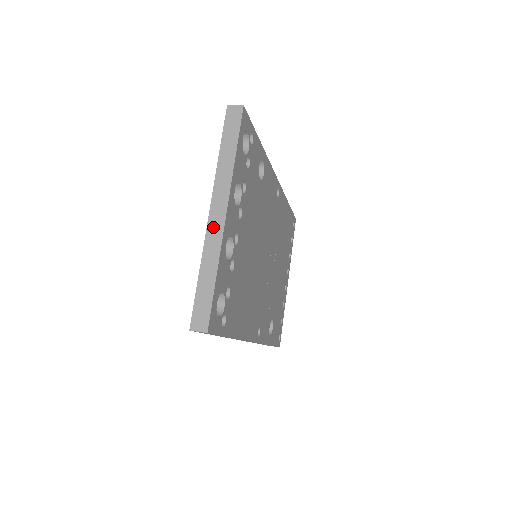
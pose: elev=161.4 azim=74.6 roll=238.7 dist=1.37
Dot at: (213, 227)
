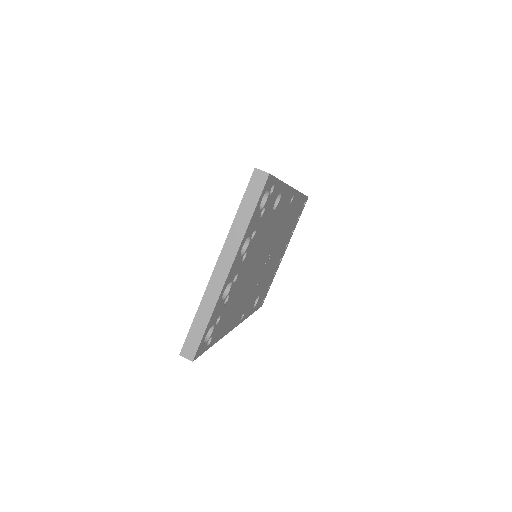
Dot at: (216, 279)
